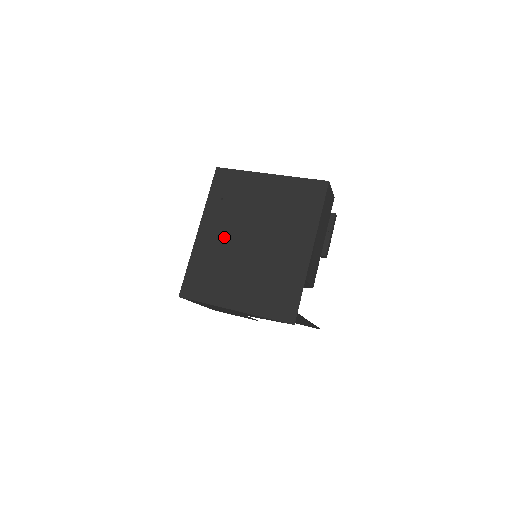
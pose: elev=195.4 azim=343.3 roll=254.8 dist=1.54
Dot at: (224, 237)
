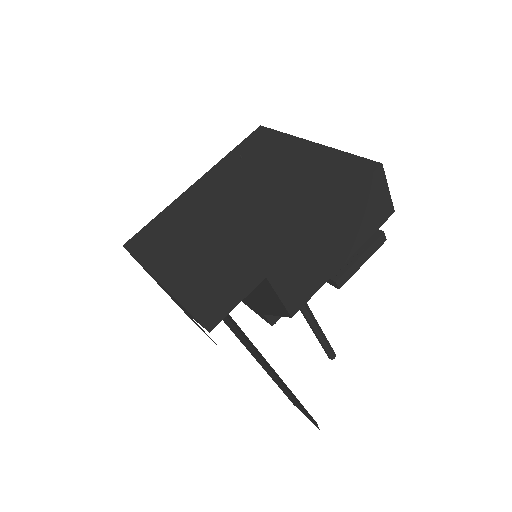
Dot at: (213, 197)
